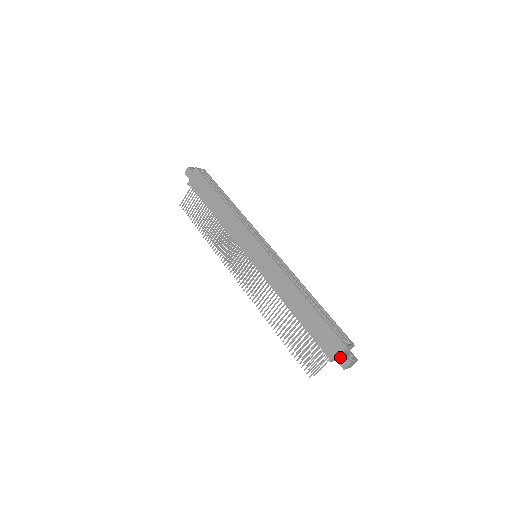
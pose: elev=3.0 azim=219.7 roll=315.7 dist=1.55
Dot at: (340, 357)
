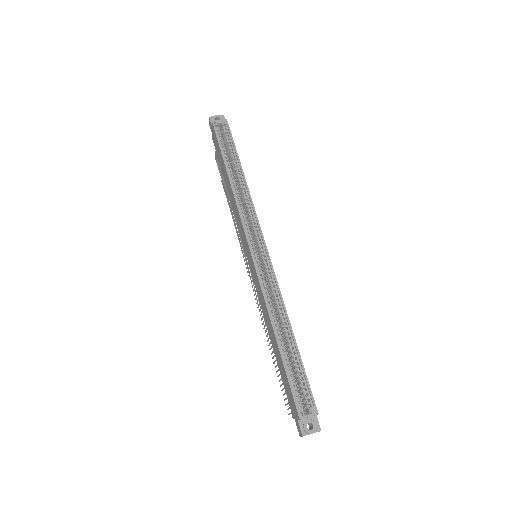
Dot at: (297, 423)
